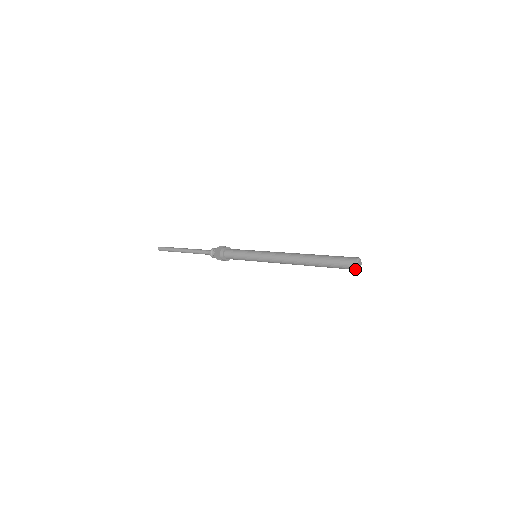
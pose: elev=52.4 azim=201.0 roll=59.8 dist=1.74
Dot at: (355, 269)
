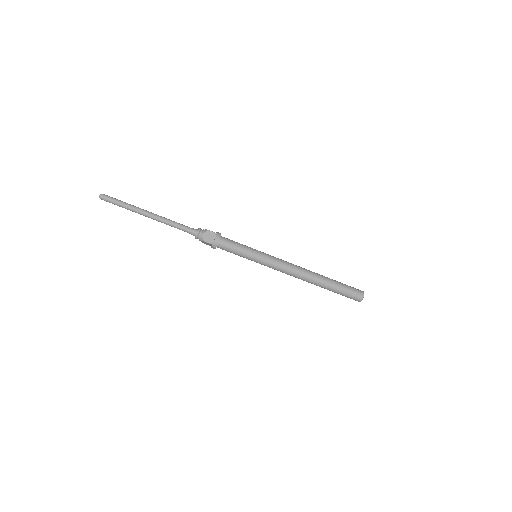
Dot at: occluded
